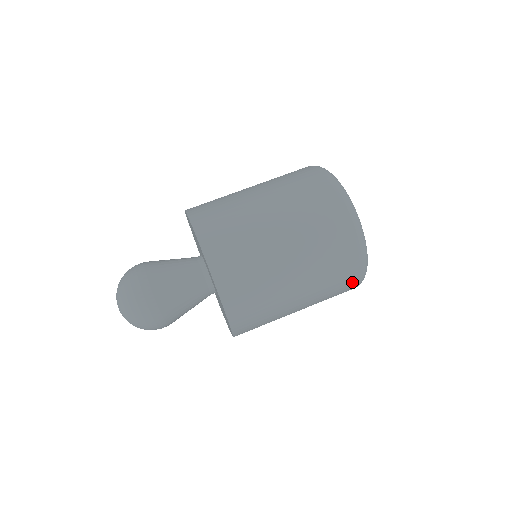
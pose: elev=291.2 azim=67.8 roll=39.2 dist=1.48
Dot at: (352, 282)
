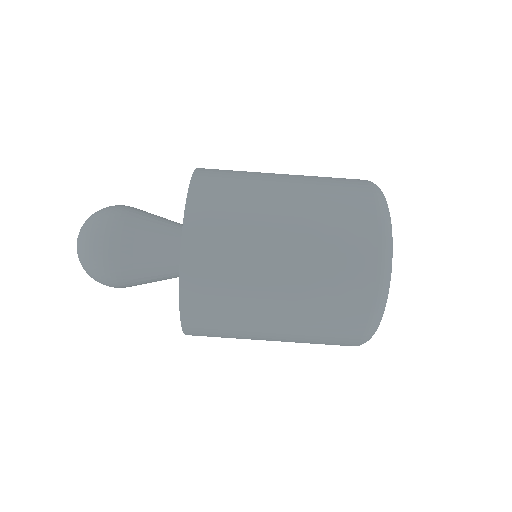
Dot at: (355, 327)
